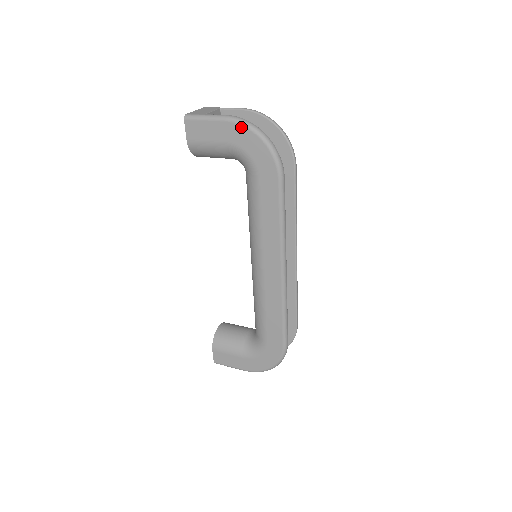
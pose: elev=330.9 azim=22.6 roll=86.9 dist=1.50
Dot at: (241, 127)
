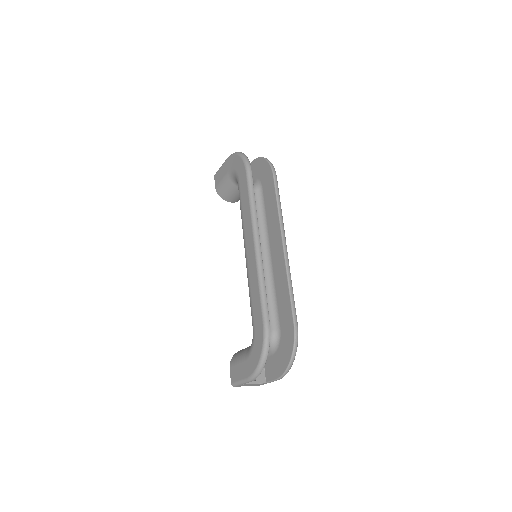
Dot at: (231, 157)
